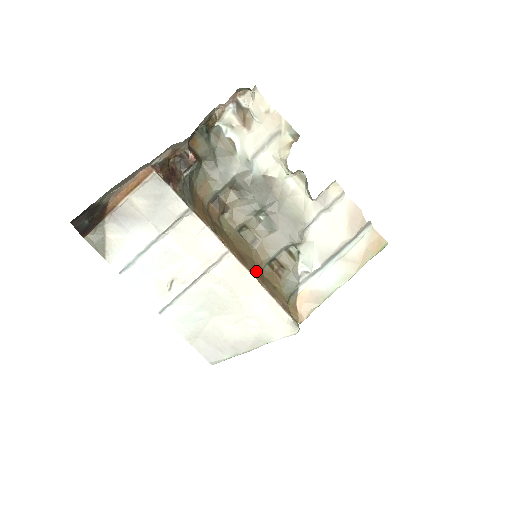
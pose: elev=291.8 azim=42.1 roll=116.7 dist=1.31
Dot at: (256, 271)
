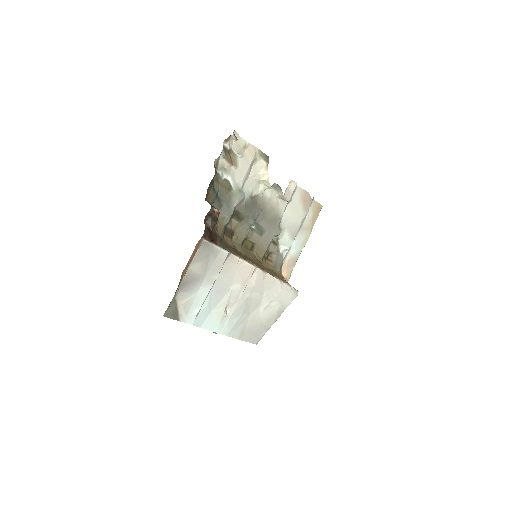
Dot at: (266, 269)
